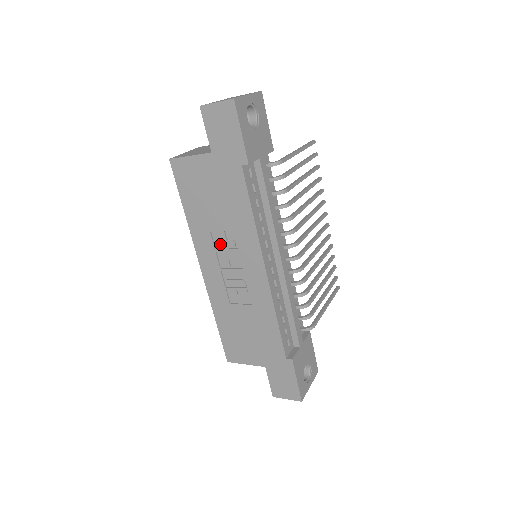
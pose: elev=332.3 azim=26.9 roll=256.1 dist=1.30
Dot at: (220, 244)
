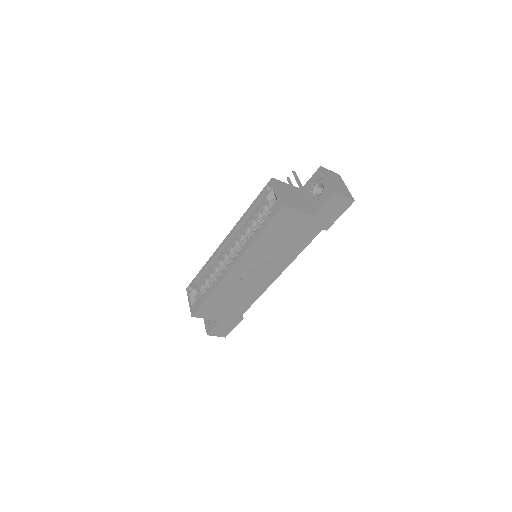
Dot at: (264, 258)
